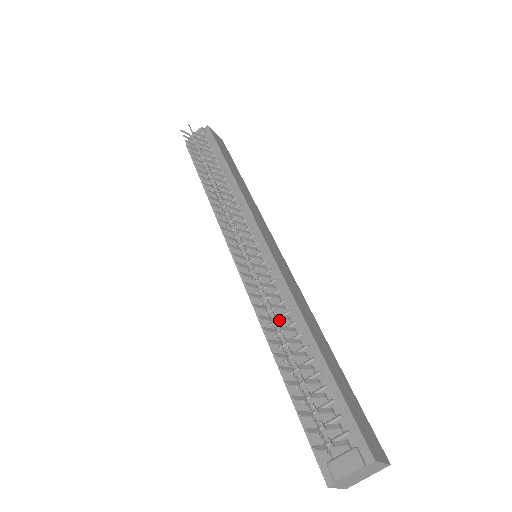
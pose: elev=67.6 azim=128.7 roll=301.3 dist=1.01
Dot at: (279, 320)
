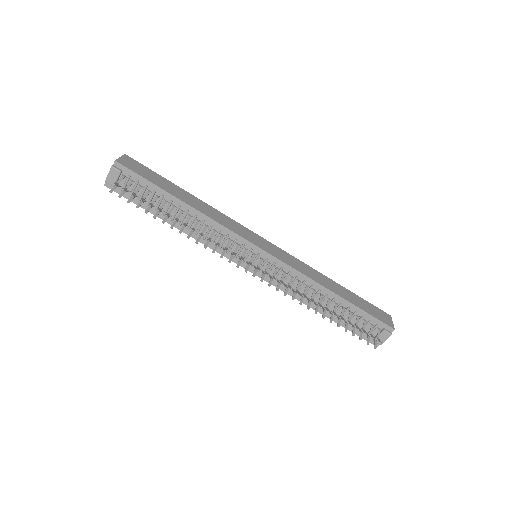
Dot at: (308, 293)
